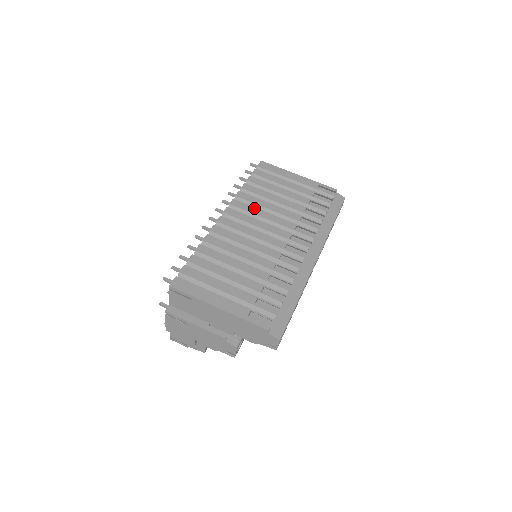
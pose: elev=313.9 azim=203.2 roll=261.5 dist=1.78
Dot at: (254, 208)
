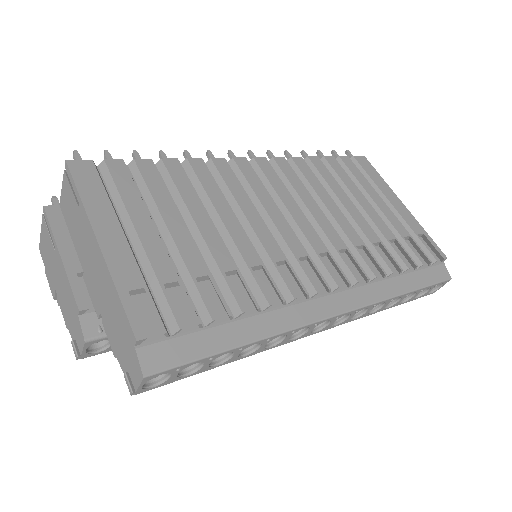
Dot at: (303, 185)
